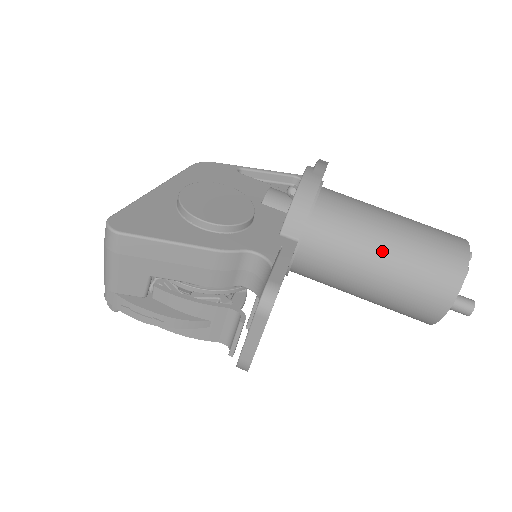
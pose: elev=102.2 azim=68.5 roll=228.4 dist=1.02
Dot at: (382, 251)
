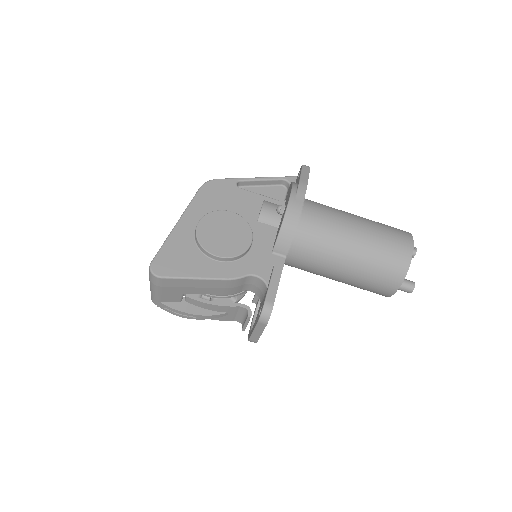
Dot at: (347, 258)
